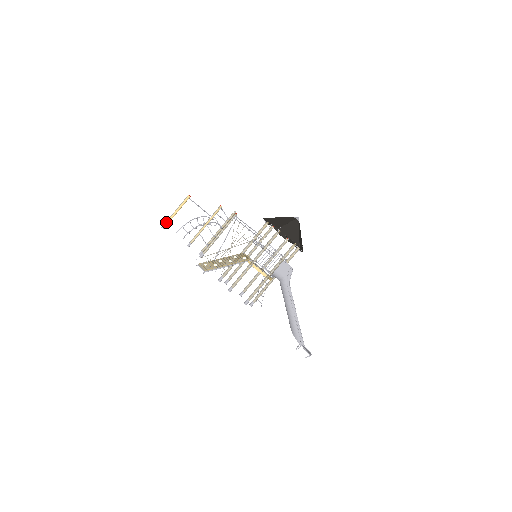
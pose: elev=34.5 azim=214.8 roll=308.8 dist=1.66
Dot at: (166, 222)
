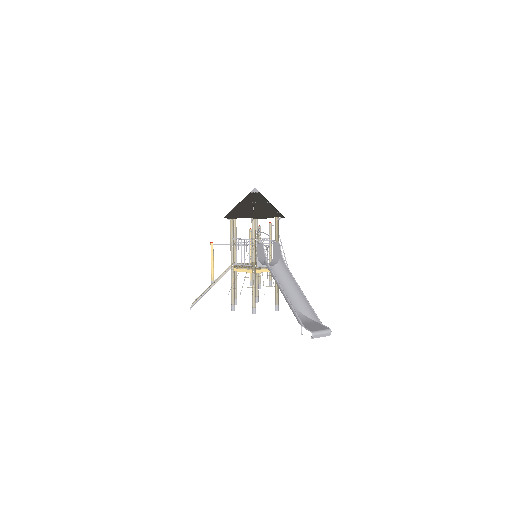
Dot at: (211, 278)
